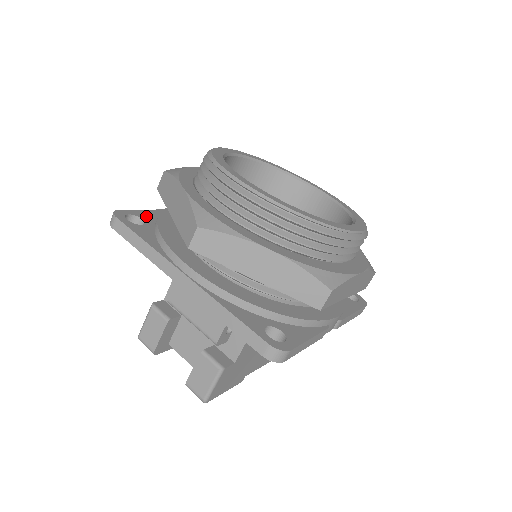
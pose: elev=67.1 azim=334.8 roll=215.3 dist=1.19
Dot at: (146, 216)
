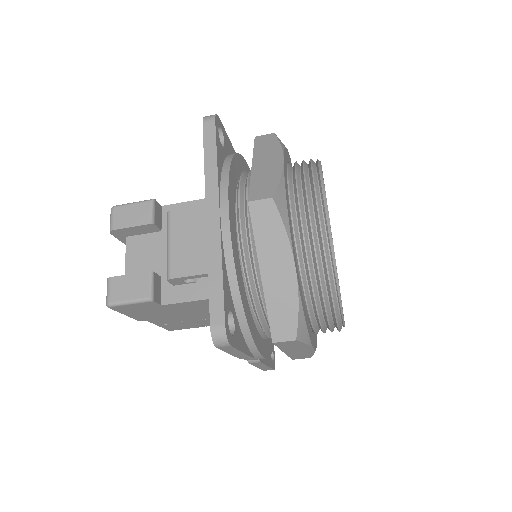
Dot at: (227, 143)
